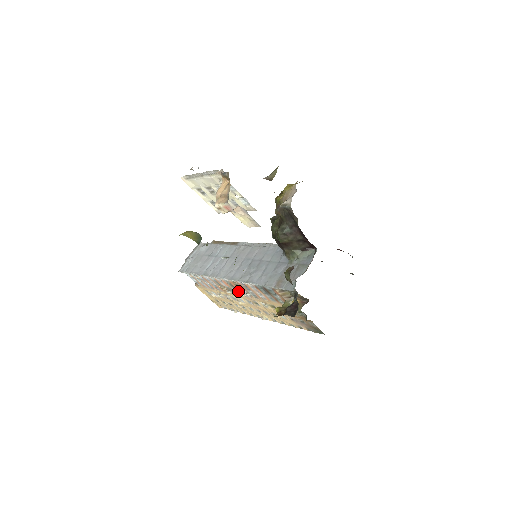
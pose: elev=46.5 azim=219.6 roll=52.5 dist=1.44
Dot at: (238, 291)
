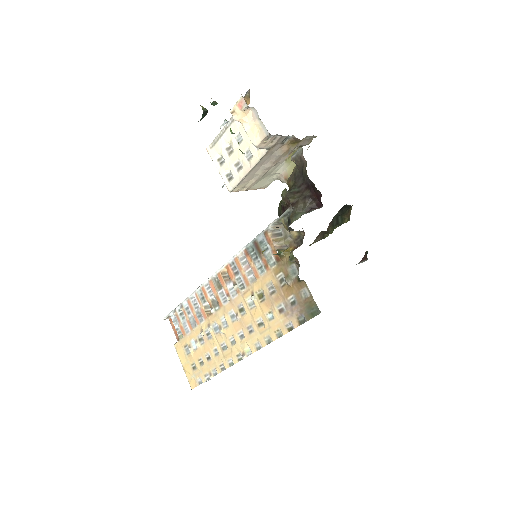
Dot at: (224, 296)
